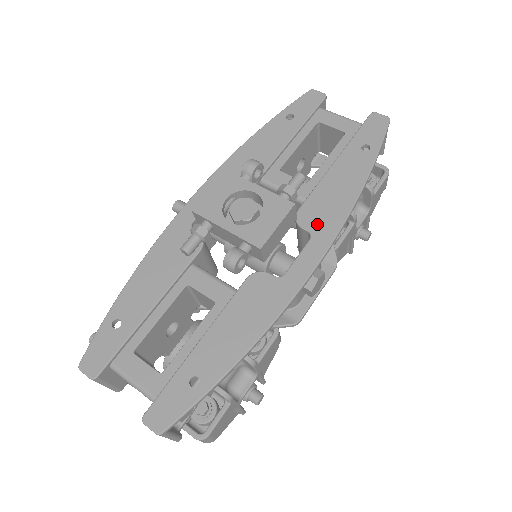
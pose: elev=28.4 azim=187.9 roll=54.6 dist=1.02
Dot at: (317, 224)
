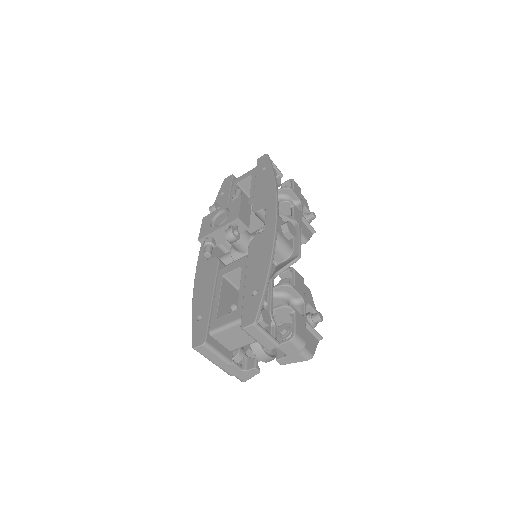
Dot at: (264, 204)
